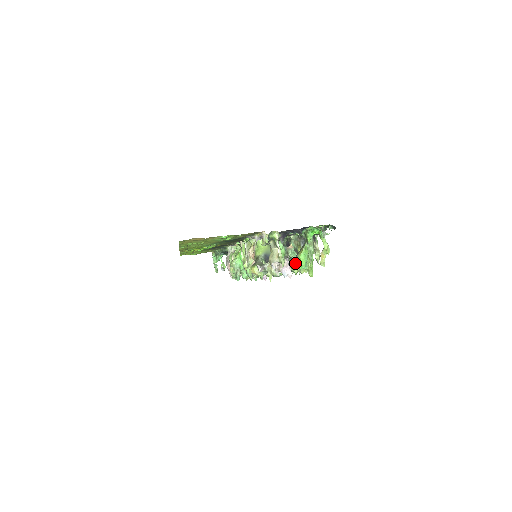
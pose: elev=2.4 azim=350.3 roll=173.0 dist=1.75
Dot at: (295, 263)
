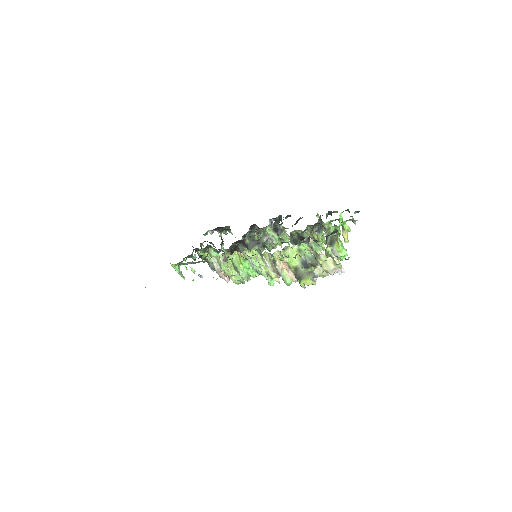
Dot at: (336, 257)
